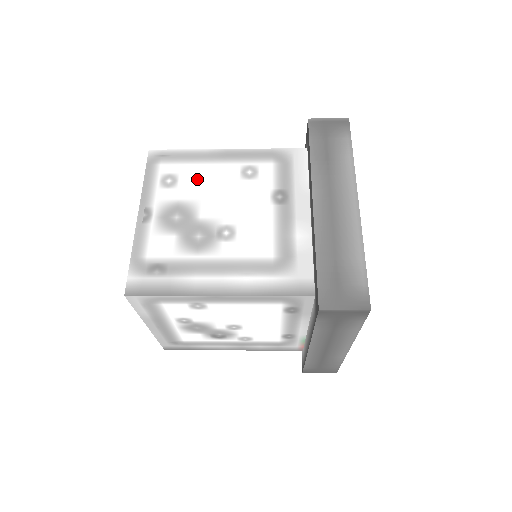
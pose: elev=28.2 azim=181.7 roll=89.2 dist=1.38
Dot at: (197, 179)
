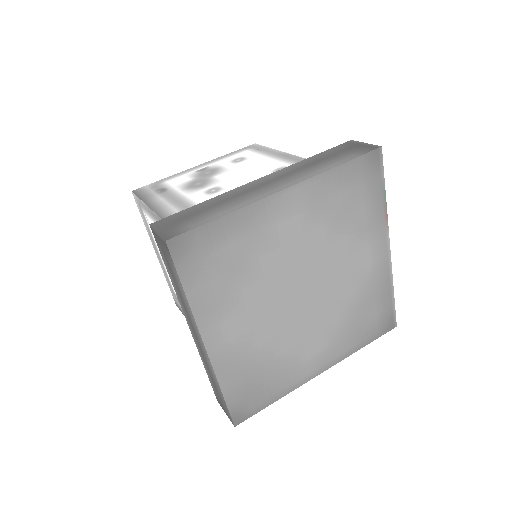
Dot at: (248, 161)
